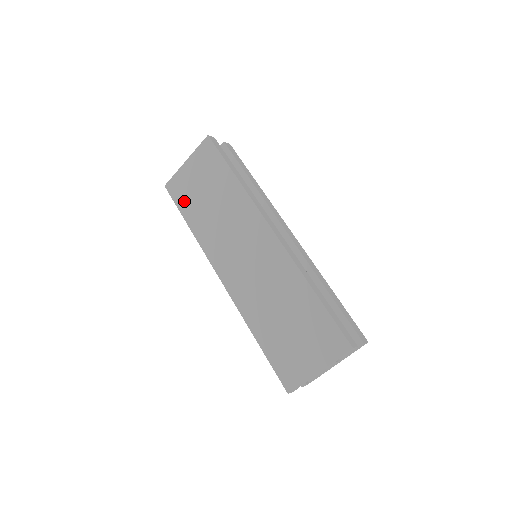
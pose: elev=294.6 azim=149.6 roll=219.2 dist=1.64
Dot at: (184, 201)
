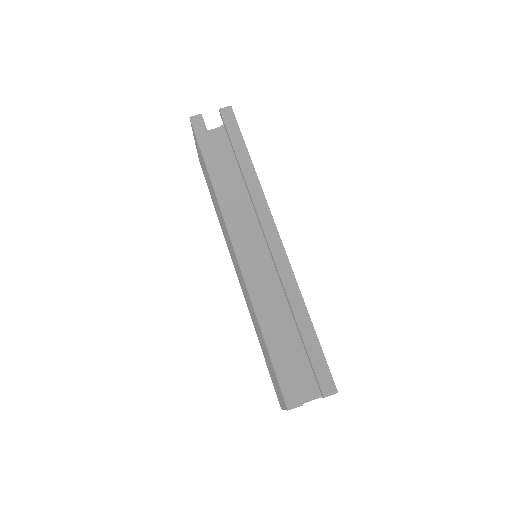
Dot at: (207, 184)
